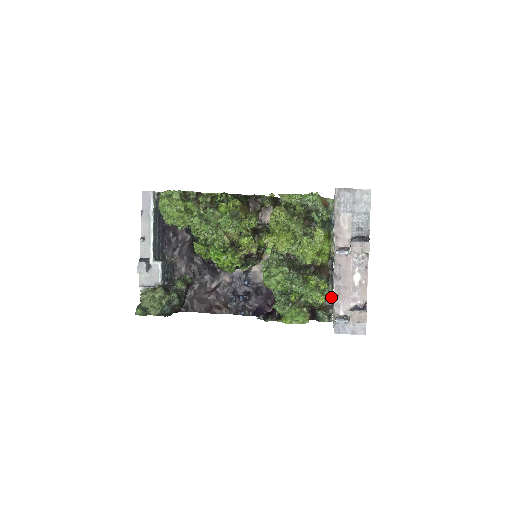
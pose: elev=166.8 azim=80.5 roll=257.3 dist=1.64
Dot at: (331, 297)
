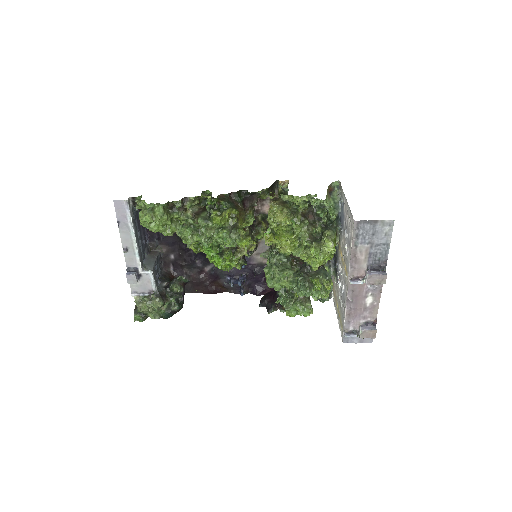
Dot at: occluded
